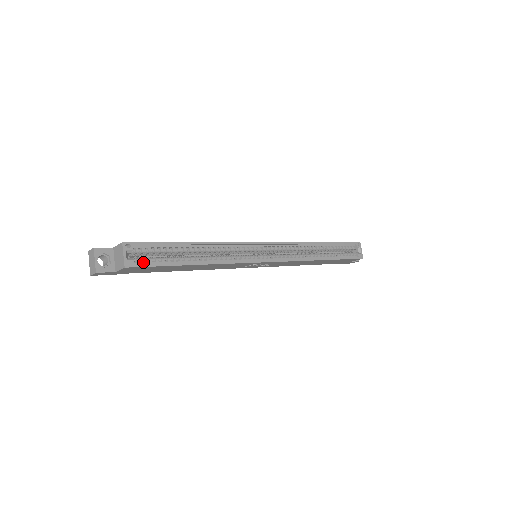
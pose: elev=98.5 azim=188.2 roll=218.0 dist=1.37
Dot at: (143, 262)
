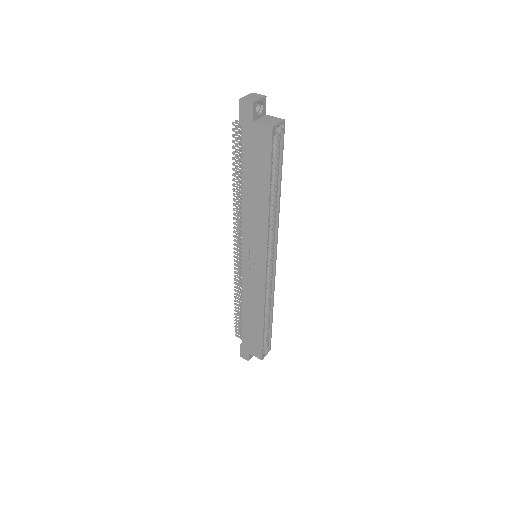
Dot at: (272, 144)
